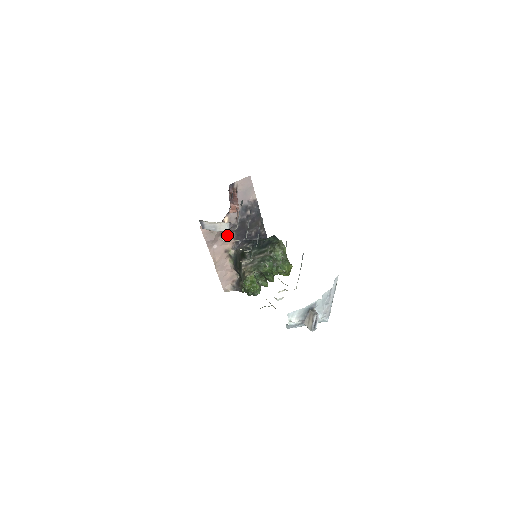
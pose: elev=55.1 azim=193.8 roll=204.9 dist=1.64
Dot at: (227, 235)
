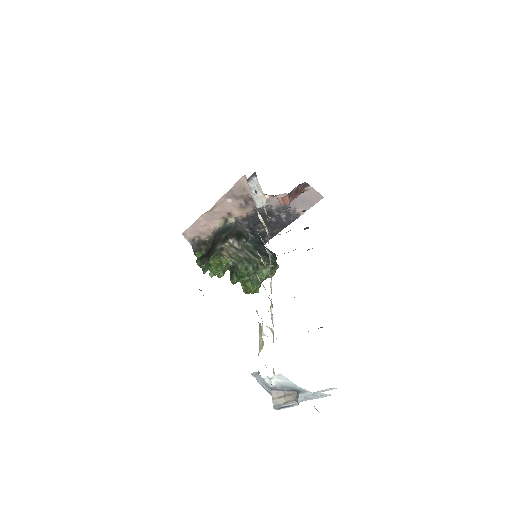
Dot at: (248, 206)
